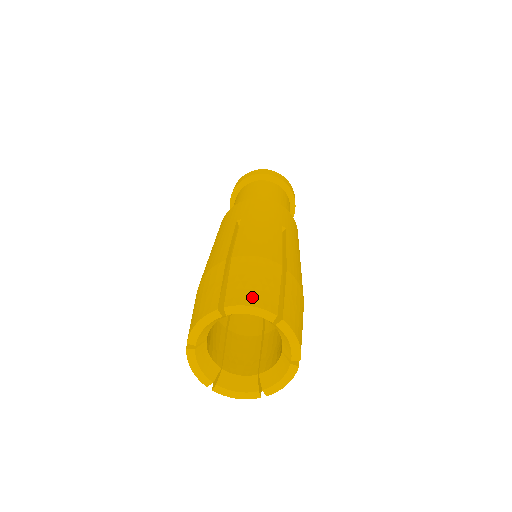
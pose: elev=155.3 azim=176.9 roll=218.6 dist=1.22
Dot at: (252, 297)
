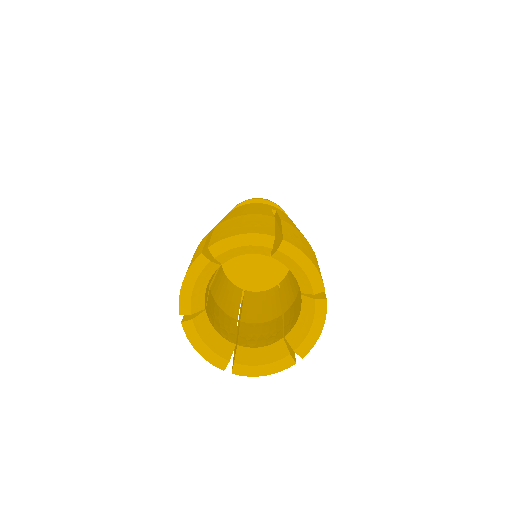
Dot at: (240, 230)
